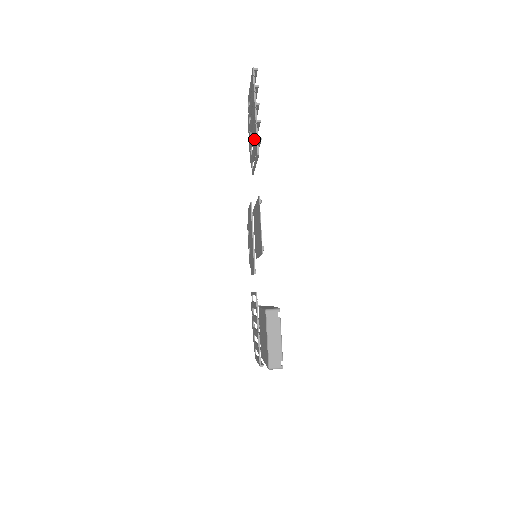
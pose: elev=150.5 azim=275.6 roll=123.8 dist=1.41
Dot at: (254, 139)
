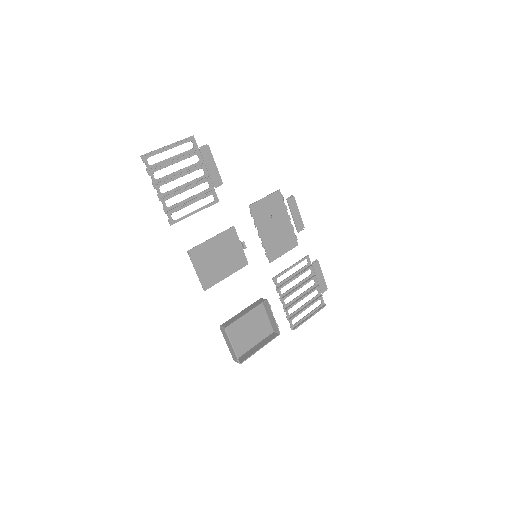
Dot at: (195, 183)
